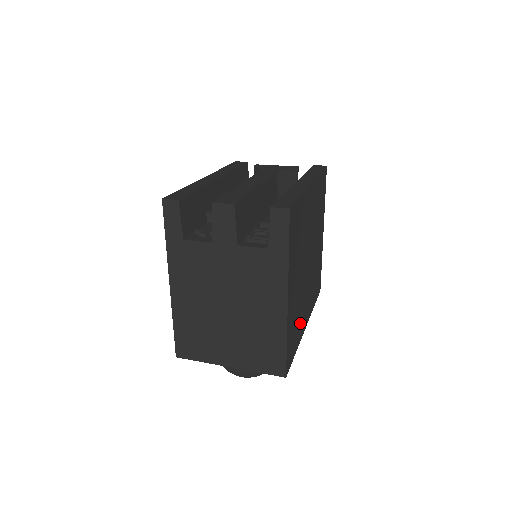
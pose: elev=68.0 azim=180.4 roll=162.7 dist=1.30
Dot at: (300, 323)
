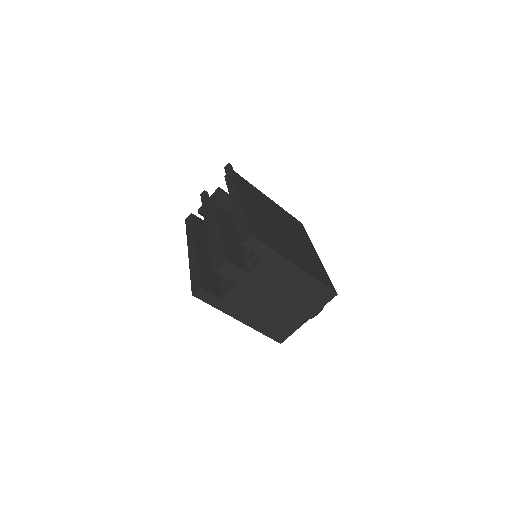
Dot at: (314, 261)
